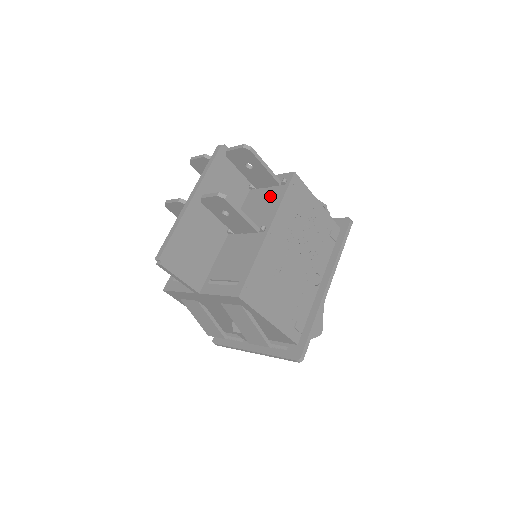
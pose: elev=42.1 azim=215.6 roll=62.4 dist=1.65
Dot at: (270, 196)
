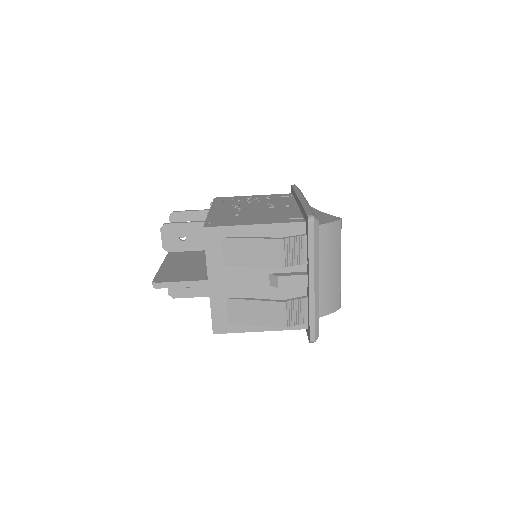
Dot at: occluded
